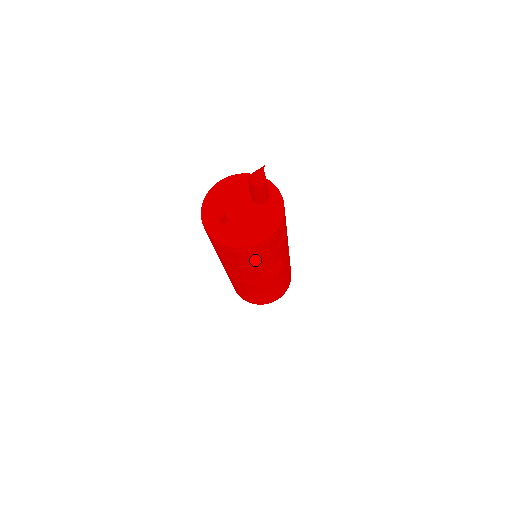
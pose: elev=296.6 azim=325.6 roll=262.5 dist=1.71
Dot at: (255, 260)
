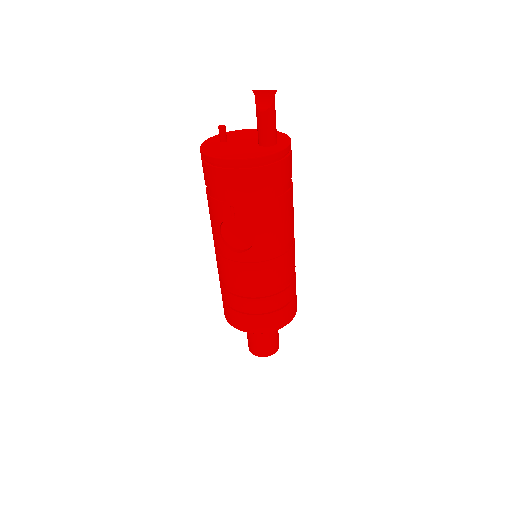
Dot at: (218, 197)
